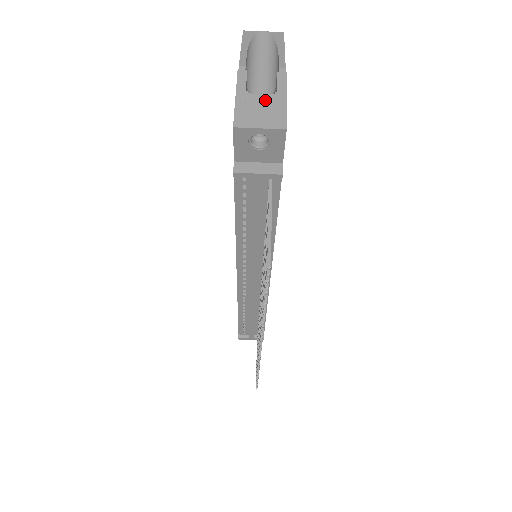
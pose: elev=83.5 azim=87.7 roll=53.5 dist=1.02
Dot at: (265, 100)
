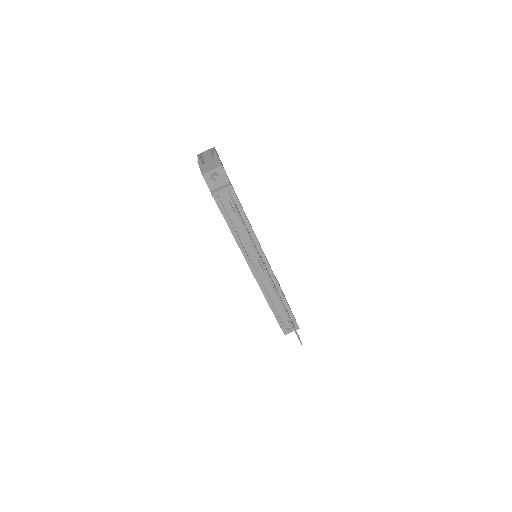
Dot at: (211, 163)
